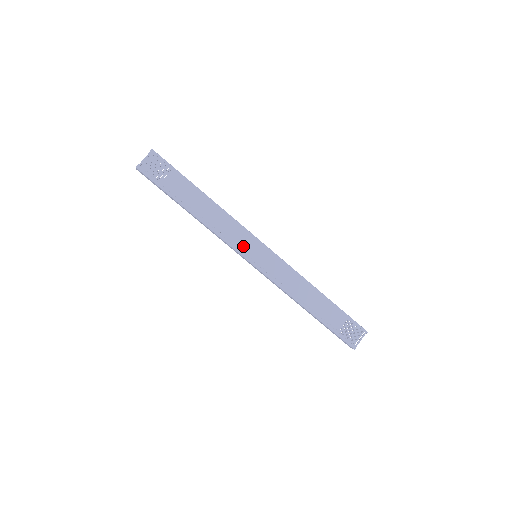
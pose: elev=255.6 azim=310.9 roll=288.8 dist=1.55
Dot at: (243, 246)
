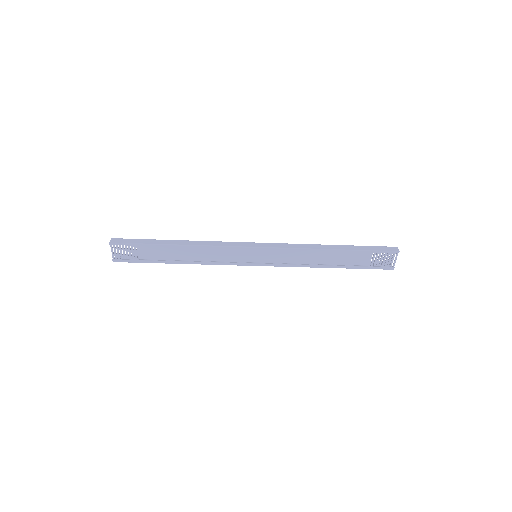
Dot at: (239, 259)
